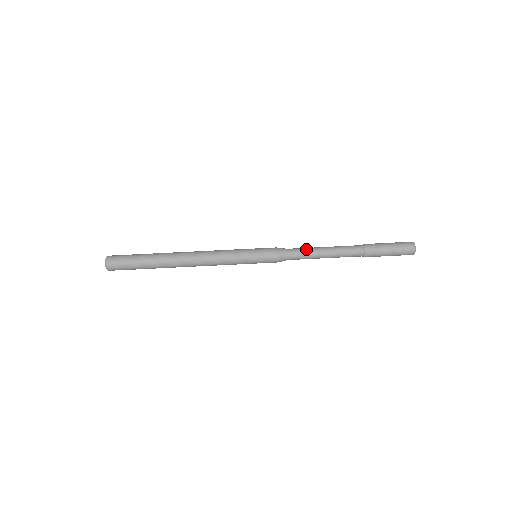
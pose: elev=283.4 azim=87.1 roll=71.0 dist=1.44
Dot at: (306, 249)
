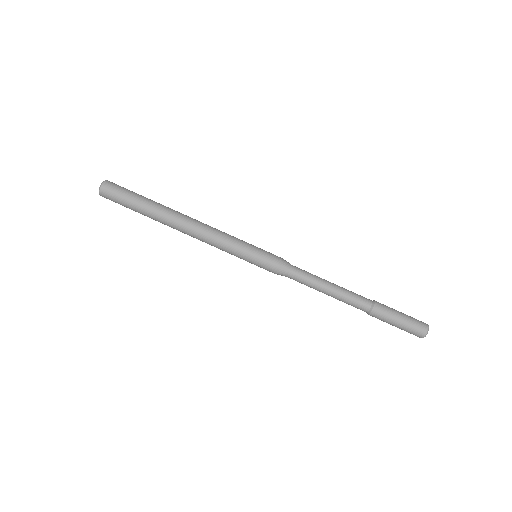
Dot at: (311, 277)
